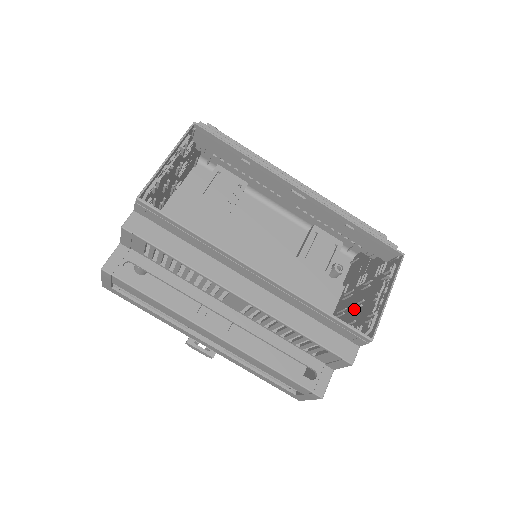
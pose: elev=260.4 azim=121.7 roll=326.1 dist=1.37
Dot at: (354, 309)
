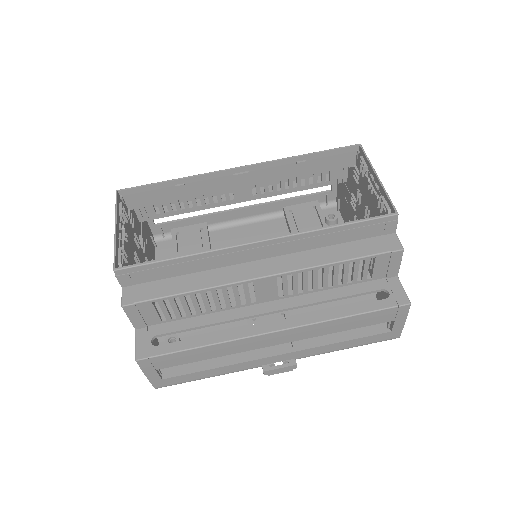
Dot at: occluded
